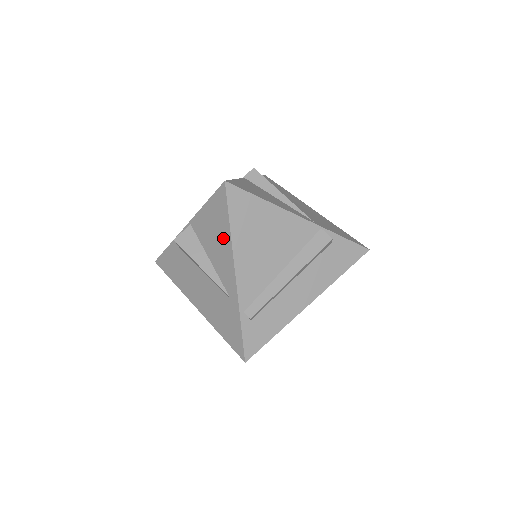
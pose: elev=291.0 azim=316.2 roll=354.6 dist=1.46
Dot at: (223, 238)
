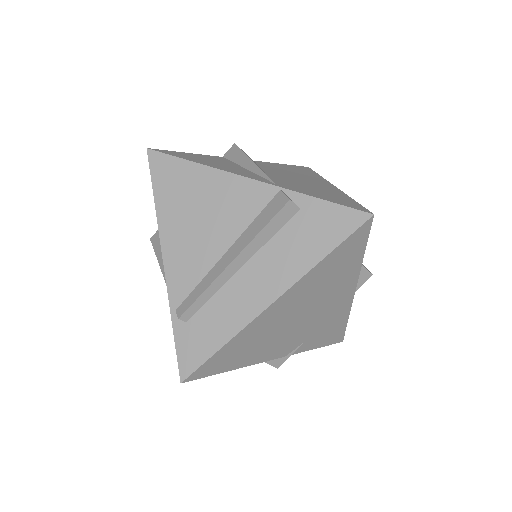
Dot at: occluded
